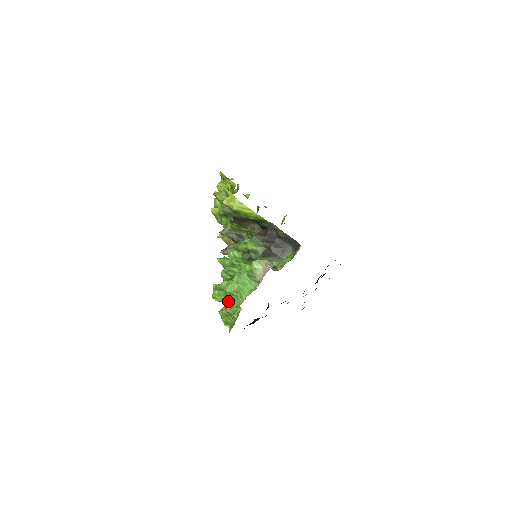
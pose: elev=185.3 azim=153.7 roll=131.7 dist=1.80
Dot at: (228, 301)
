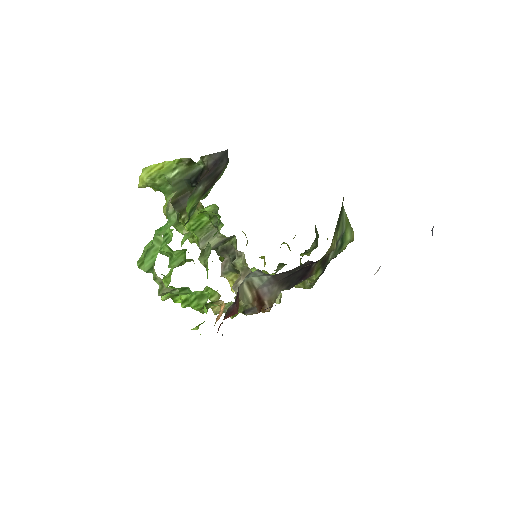
Dot at: occluded
